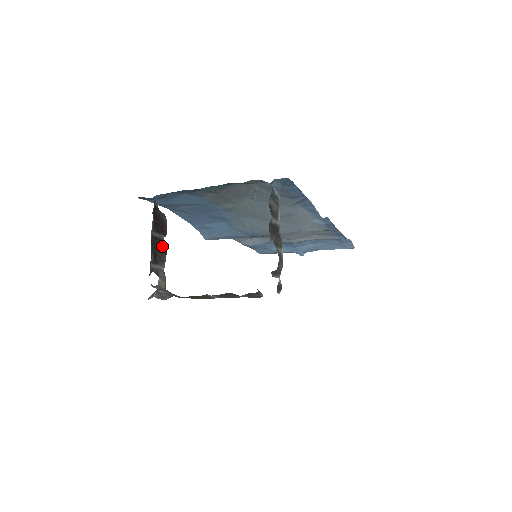
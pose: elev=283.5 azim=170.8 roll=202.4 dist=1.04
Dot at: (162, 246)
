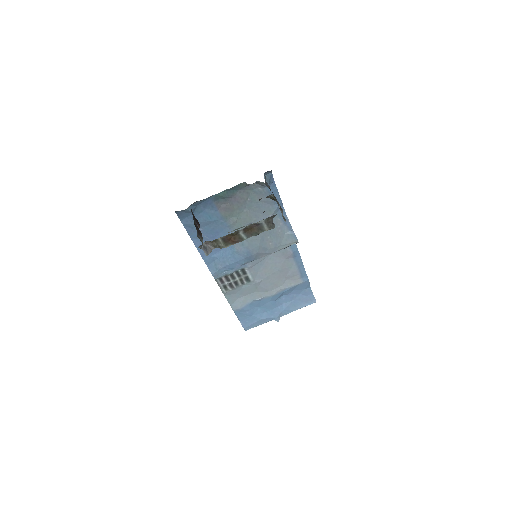
Dot at: (199, 230)
